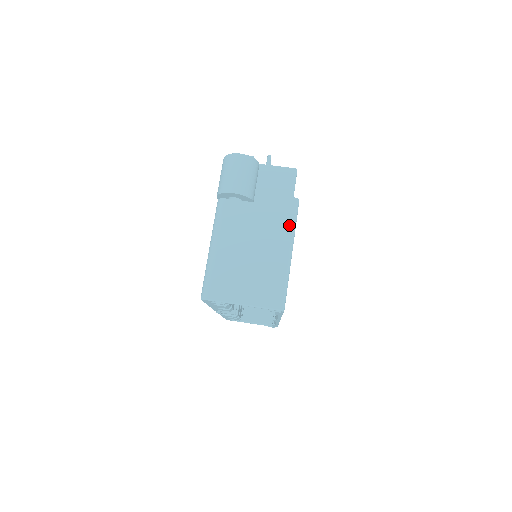
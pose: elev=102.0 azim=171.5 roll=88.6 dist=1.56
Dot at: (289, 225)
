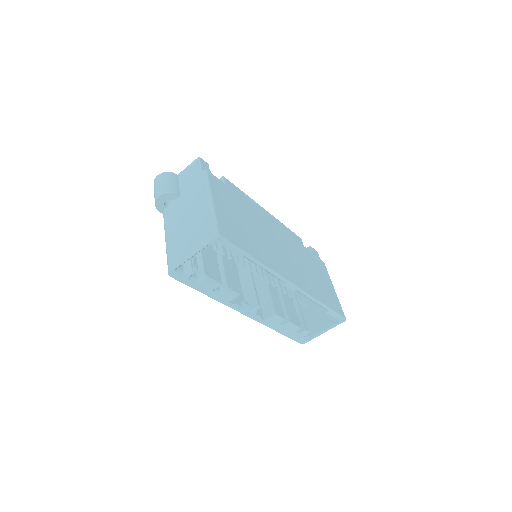
Dot at: (204, 187)
